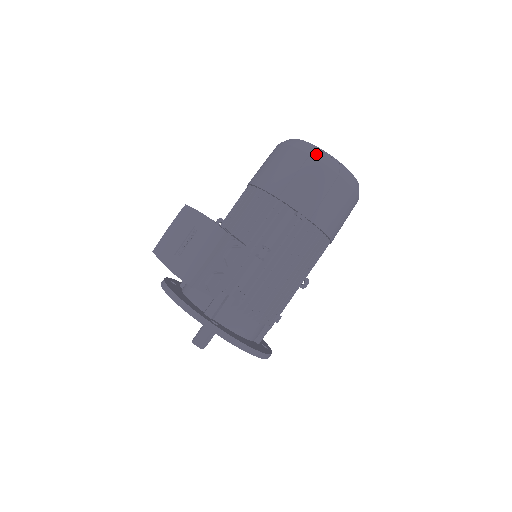
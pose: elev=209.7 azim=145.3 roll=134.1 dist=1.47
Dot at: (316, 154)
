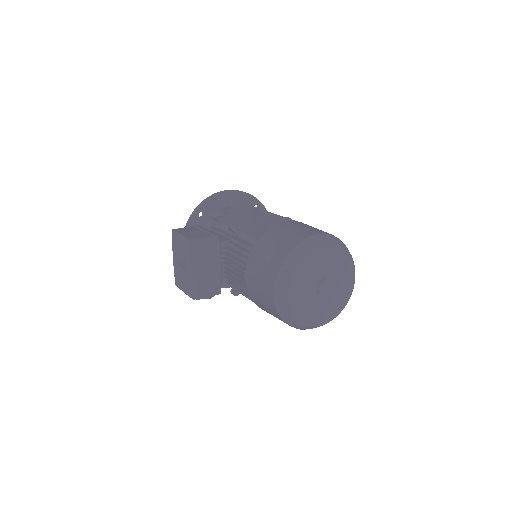
Dot at: (284, 316)
